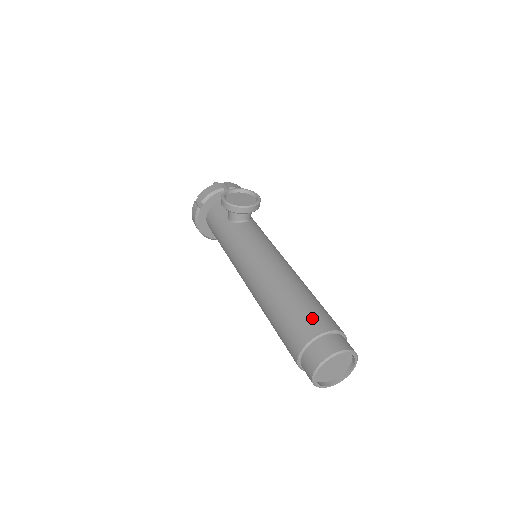
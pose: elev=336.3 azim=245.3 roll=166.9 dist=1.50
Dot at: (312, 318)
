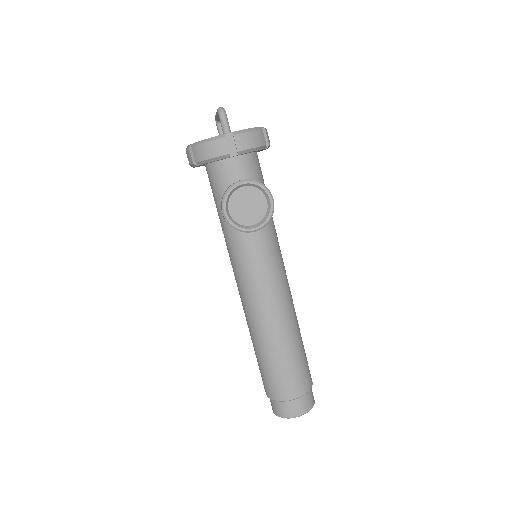
Dot at: (285, 383)
